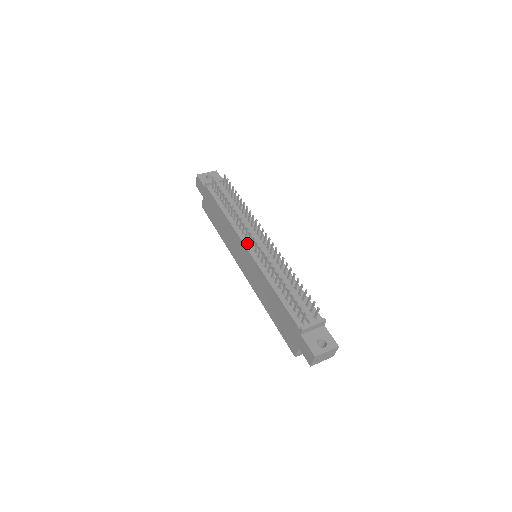
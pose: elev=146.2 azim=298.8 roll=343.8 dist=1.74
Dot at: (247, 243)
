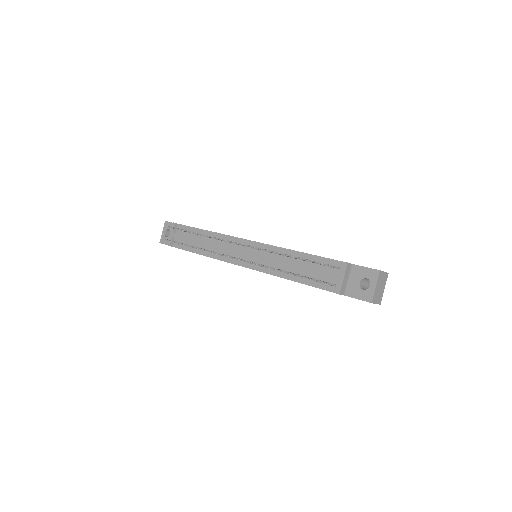
Dot at: (237, 262)
